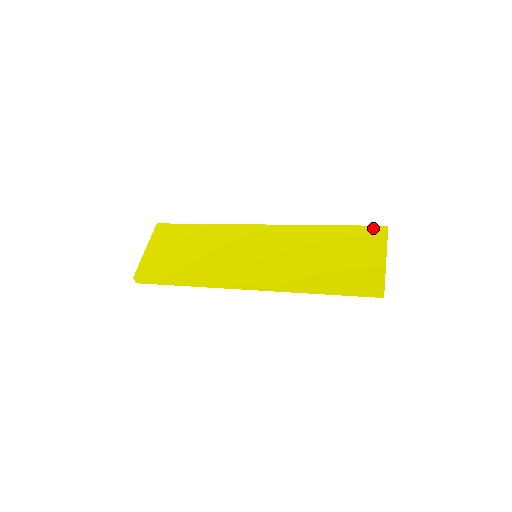
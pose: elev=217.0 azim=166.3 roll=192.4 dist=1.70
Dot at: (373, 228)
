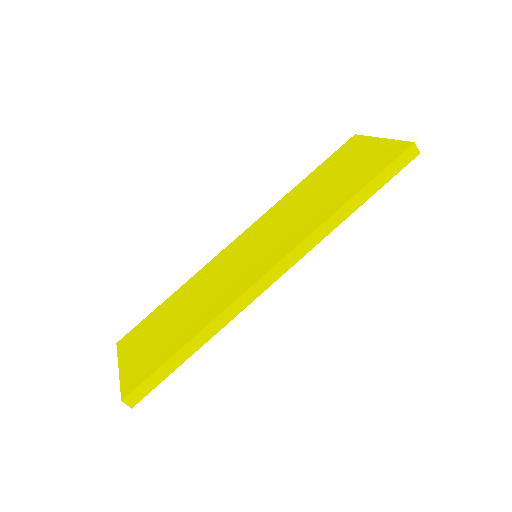
Dot at: (344, 145)
